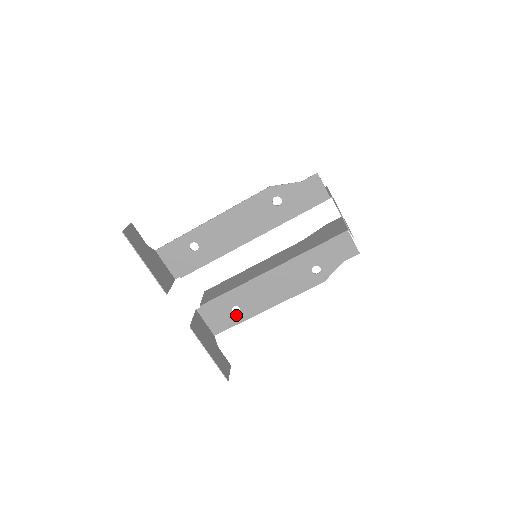
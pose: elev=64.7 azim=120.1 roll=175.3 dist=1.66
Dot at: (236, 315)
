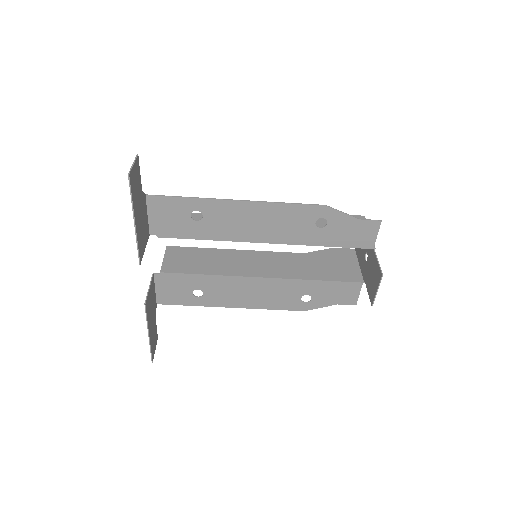
Dot at: (195, 298)
